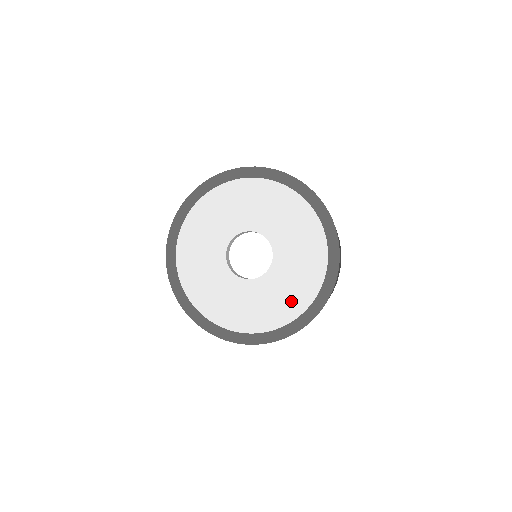
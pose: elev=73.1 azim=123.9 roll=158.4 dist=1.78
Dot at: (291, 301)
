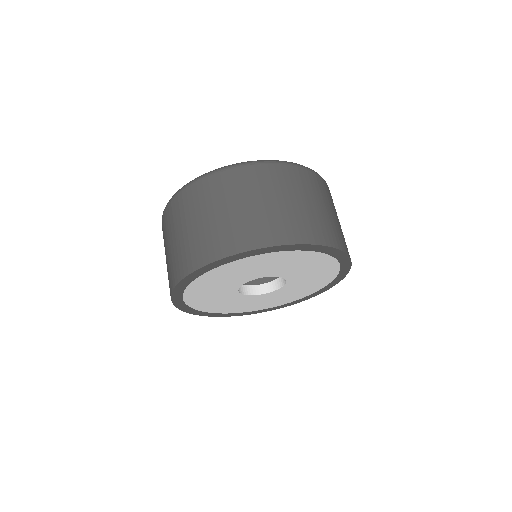
Dot at: (305, 292)
